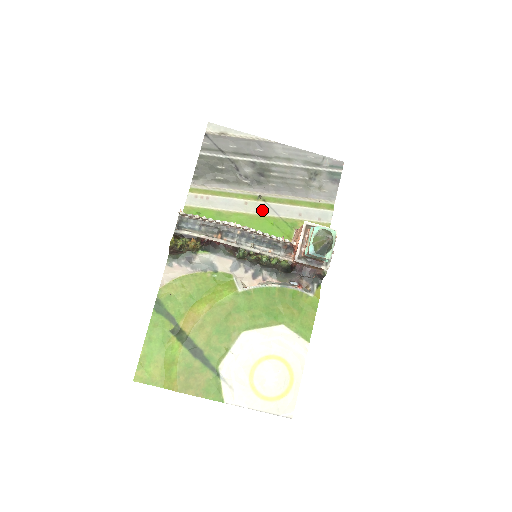
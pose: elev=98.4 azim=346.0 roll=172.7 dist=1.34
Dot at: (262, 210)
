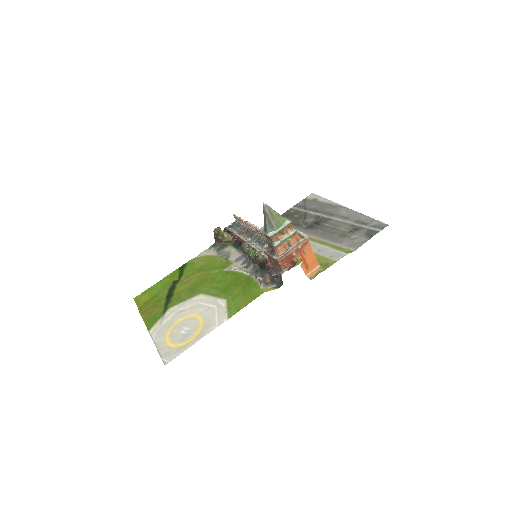
Dot at: occluded
